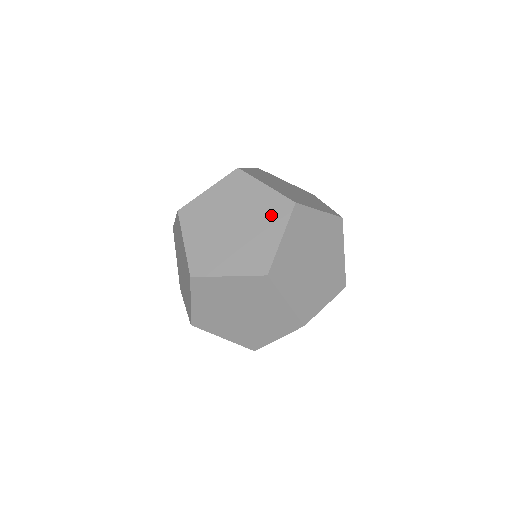
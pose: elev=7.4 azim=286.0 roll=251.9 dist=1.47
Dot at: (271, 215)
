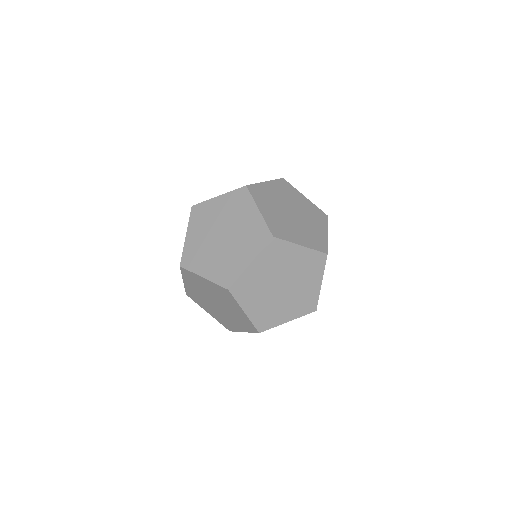
Dot at: (251, 240)
